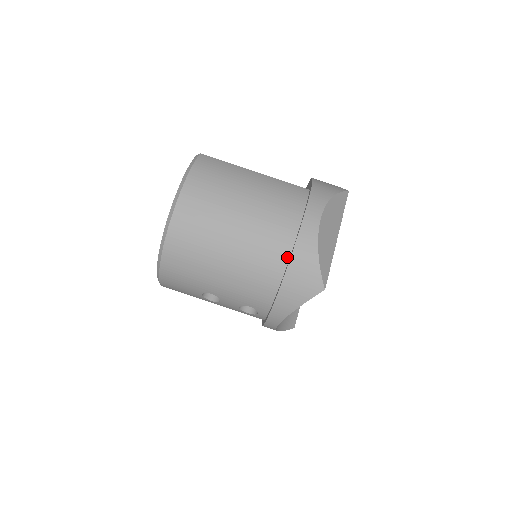
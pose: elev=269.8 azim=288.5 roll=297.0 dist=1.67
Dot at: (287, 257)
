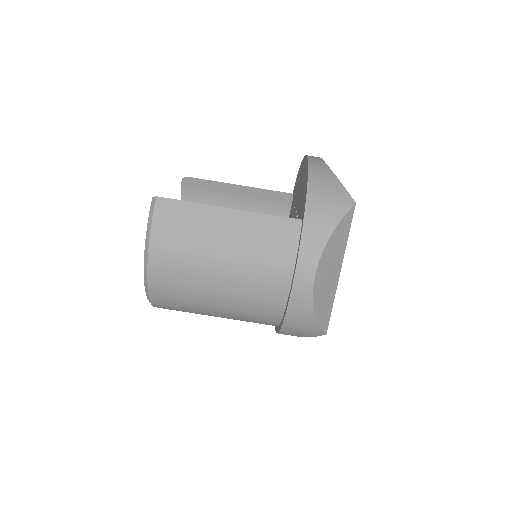
Dot at: (282, 311)
